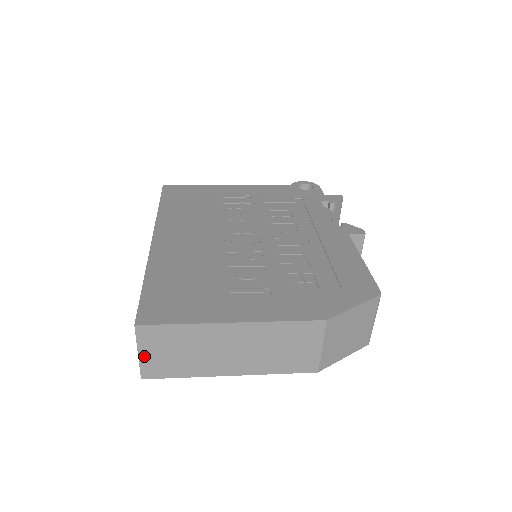
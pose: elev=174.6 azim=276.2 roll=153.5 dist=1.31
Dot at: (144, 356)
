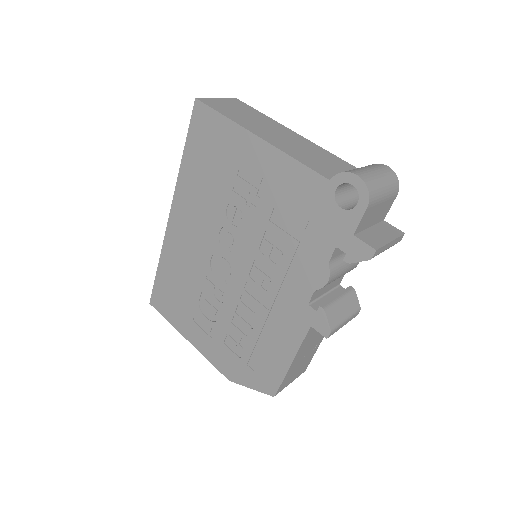
Dot at: occluded
